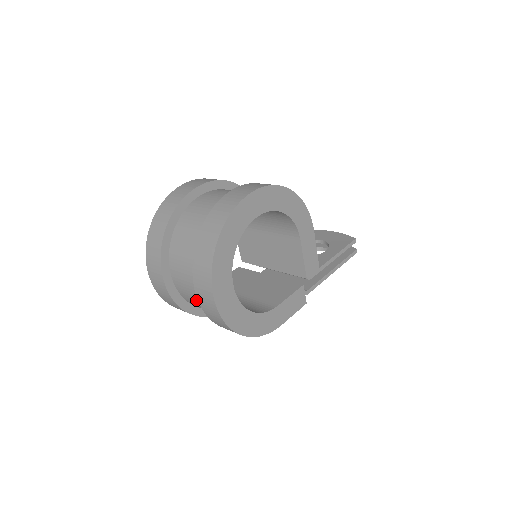
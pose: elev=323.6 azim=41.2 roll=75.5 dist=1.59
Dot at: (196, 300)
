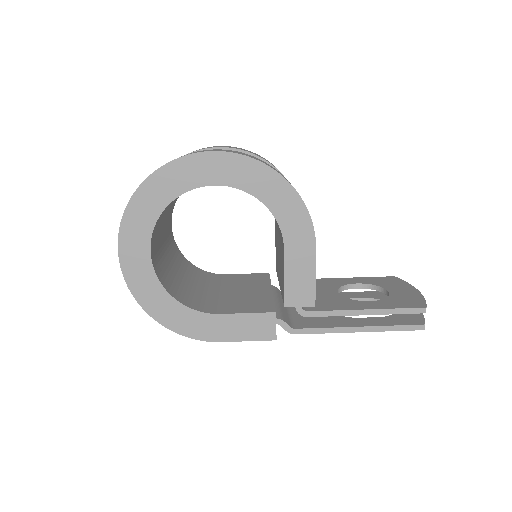
Dot at: occluded
